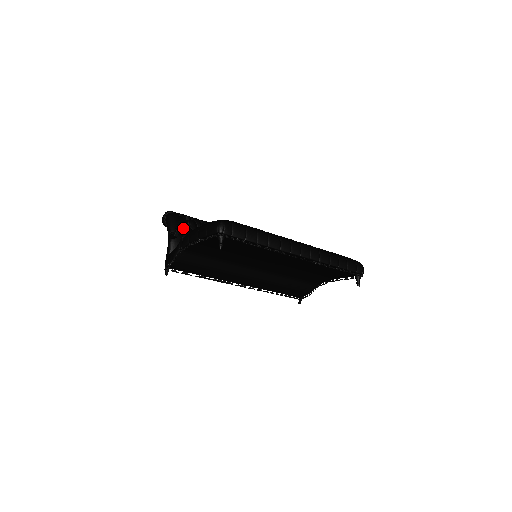
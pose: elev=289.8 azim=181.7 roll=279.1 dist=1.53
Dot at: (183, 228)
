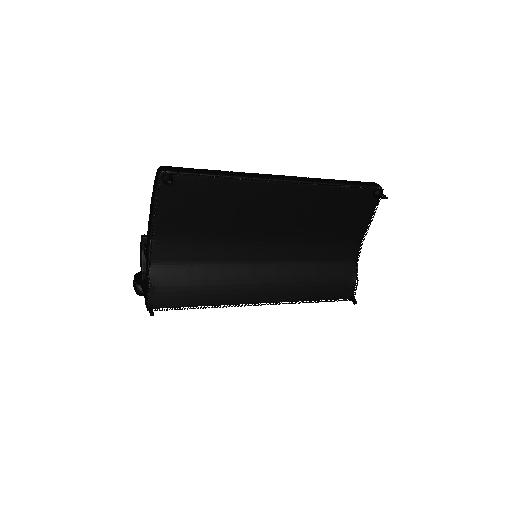
Dot at: (144, 247)
